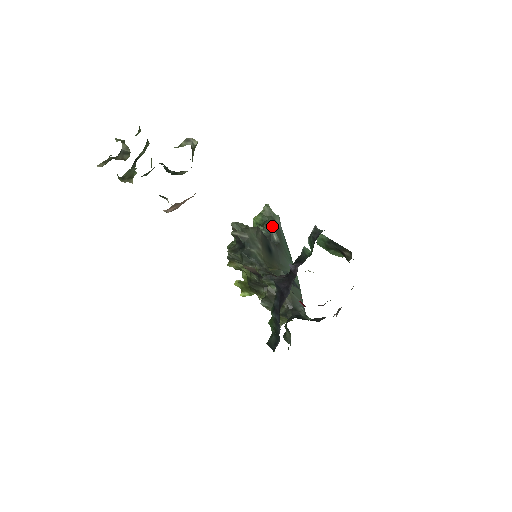
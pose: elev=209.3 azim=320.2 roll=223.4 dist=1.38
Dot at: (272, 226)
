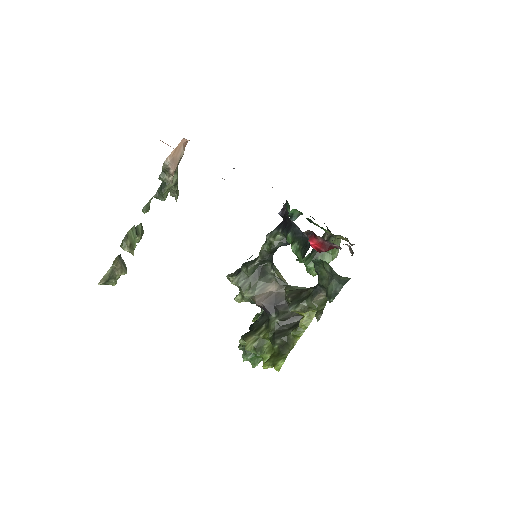
Dot at: occluded
